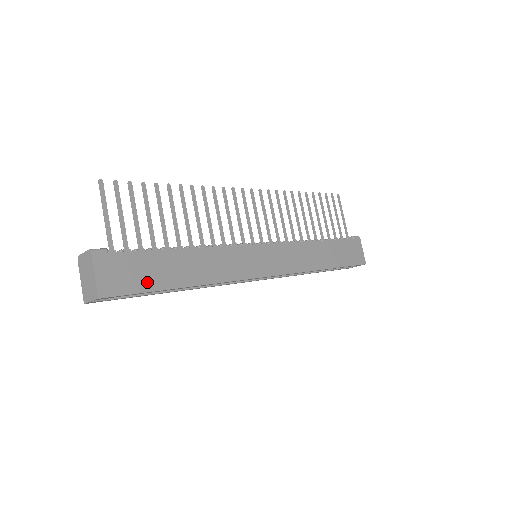
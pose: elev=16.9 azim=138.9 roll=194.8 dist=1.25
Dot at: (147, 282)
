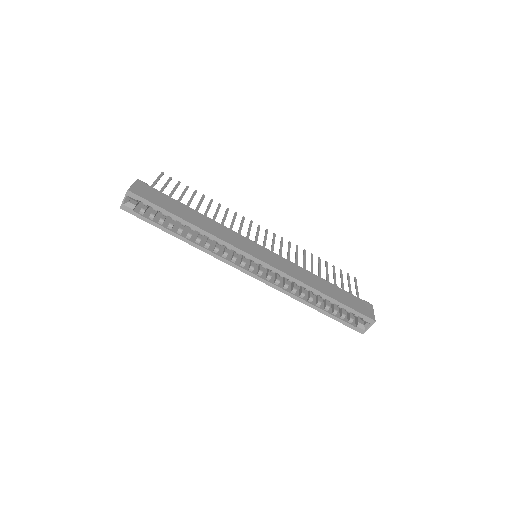
Dot at: (162, 204)
